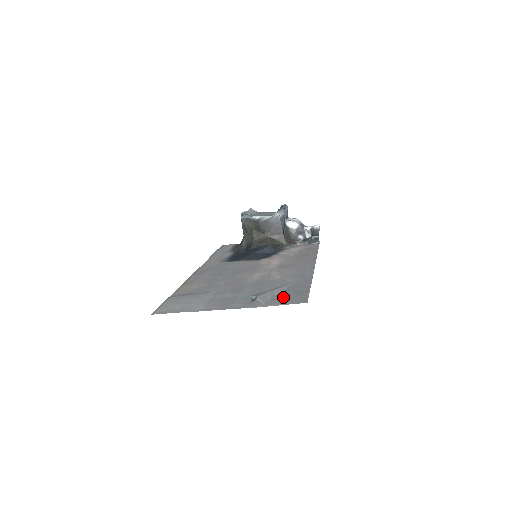
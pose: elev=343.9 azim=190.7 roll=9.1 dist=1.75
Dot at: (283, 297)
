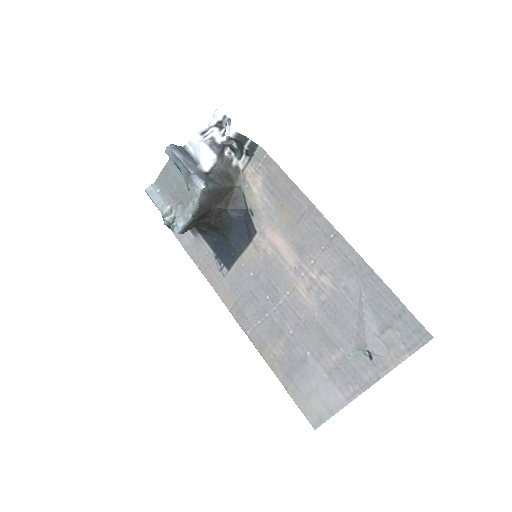
Dot at: (393, 335)
